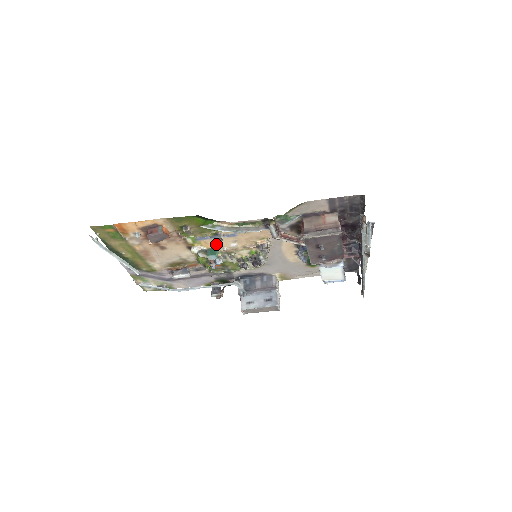
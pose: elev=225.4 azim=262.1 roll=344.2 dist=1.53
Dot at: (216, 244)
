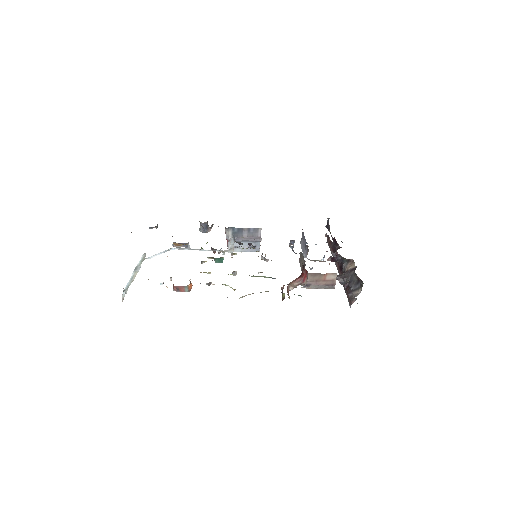
Dot at: occluded
